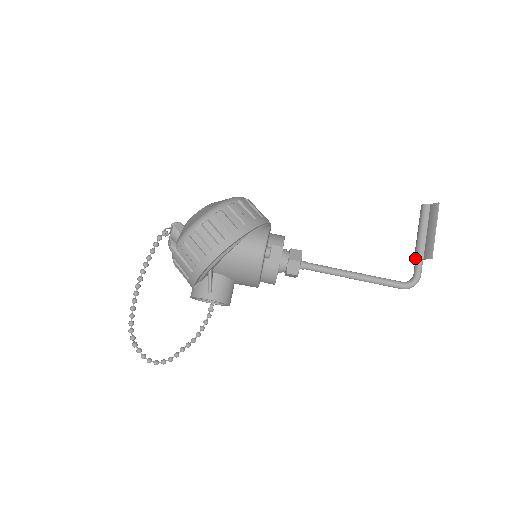
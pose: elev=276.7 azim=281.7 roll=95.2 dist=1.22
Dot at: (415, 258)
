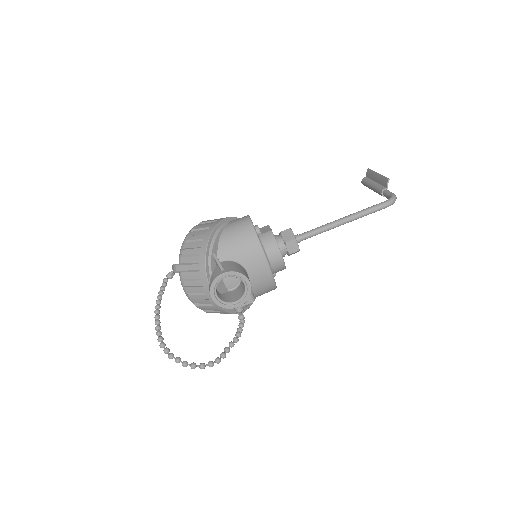
Dot at: (381, 193)
